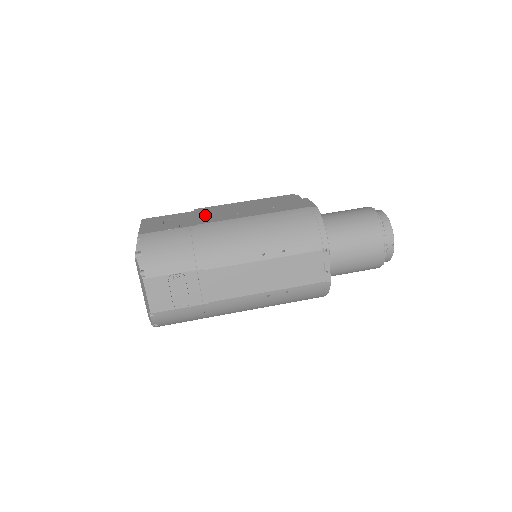
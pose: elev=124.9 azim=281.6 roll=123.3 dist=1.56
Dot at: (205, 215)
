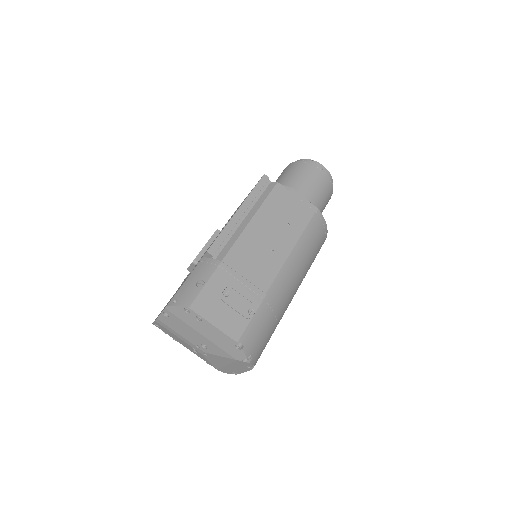
Dot at: (249, 268)
